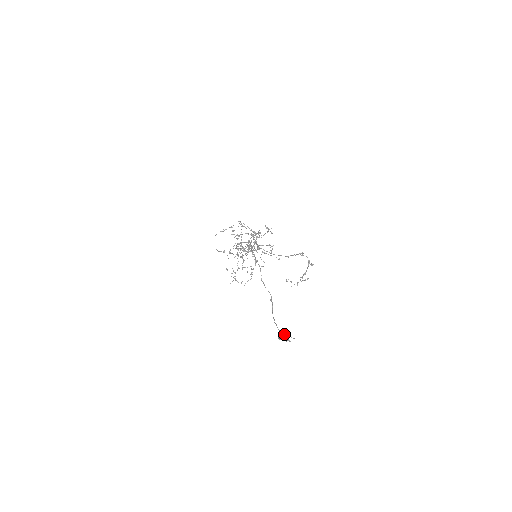
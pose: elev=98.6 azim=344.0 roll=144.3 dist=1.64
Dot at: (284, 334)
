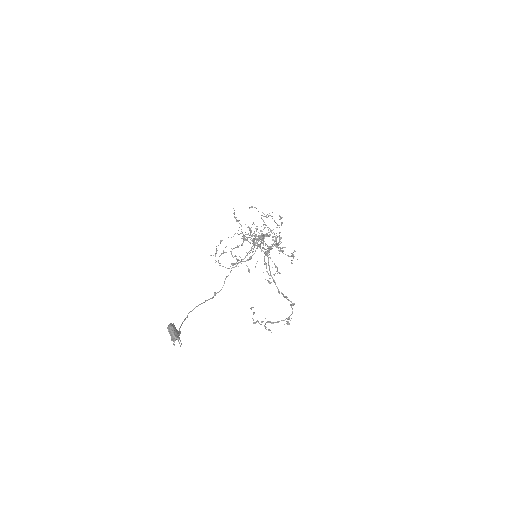
Dot at: (180, 331)
